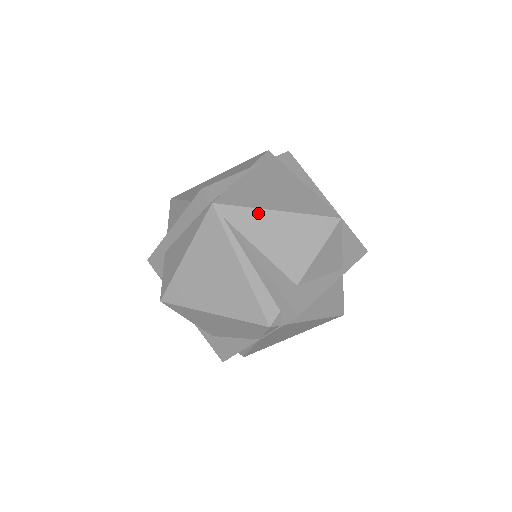
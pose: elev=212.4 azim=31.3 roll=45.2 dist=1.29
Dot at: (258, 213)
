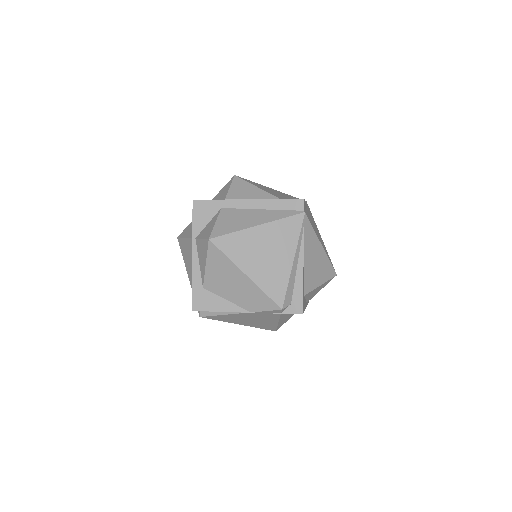
Dot at: (315, 238)
